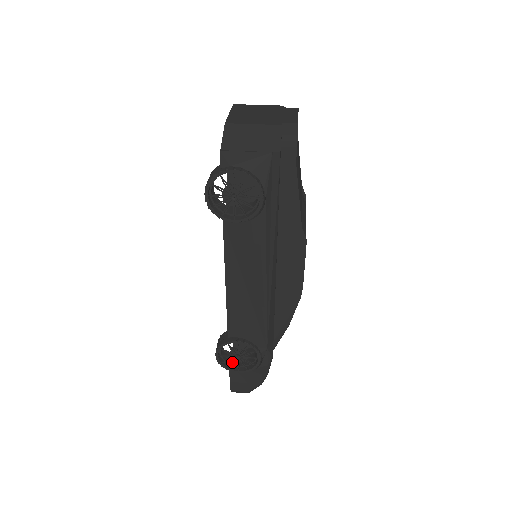
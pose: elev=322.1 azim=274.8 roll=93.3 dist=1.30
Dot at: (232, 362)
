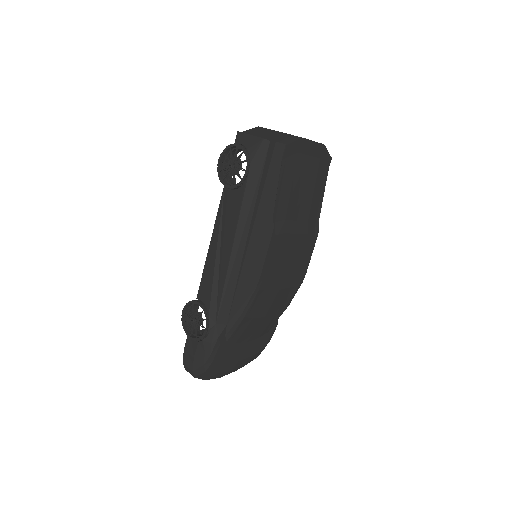
Dot at: occluded
